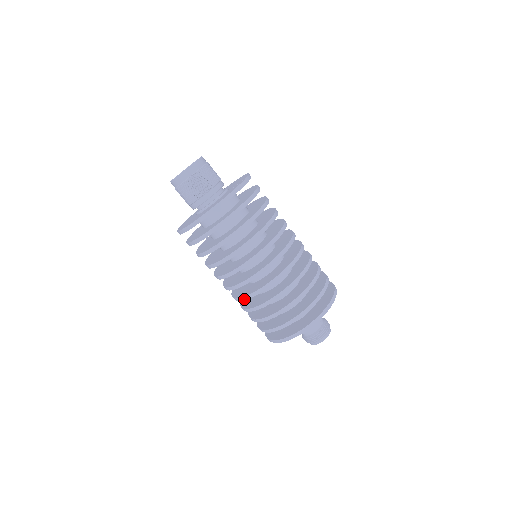
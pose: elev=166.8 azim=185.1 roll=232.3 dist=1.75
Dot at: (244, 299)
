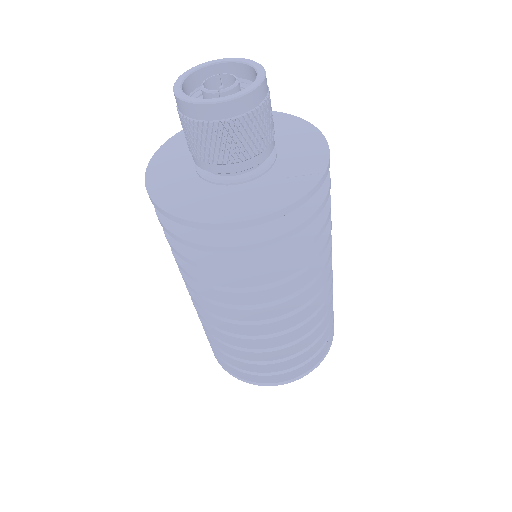
Dot at: (207, 322)
